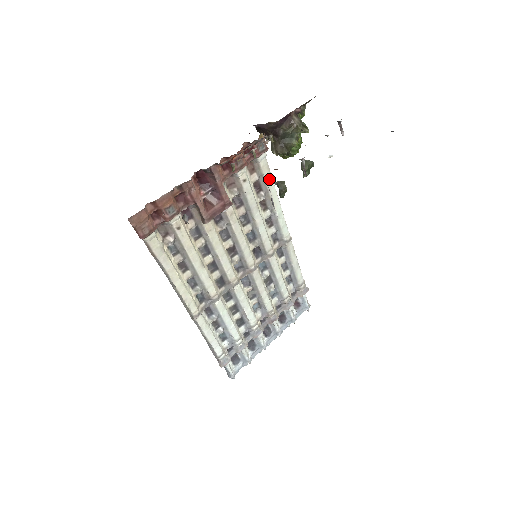
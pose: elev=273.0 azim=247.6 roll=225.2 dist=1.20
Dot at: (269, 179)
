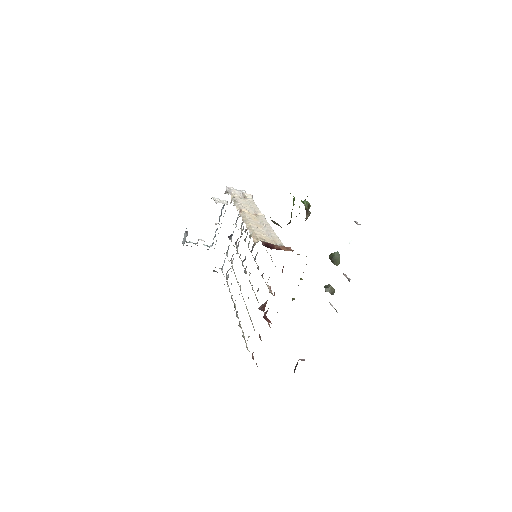
Dot at: occluded
